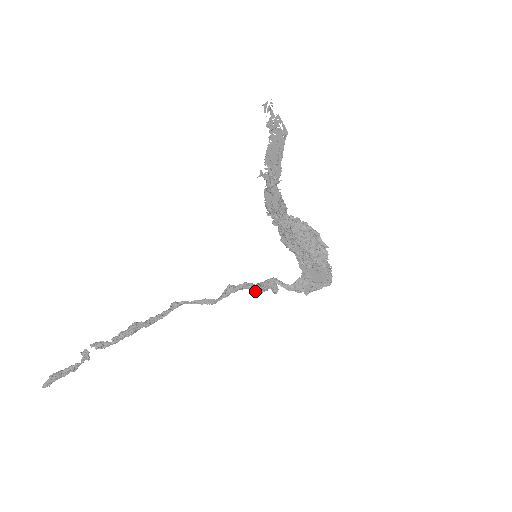
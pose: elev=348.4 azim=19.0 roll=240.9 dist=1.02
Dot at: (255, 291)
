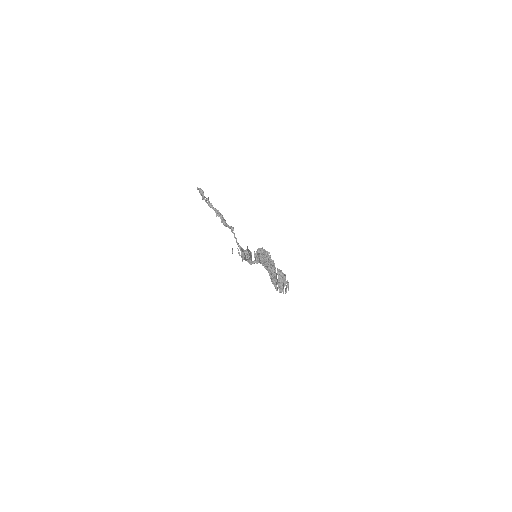
Dot at: (250, 264)
